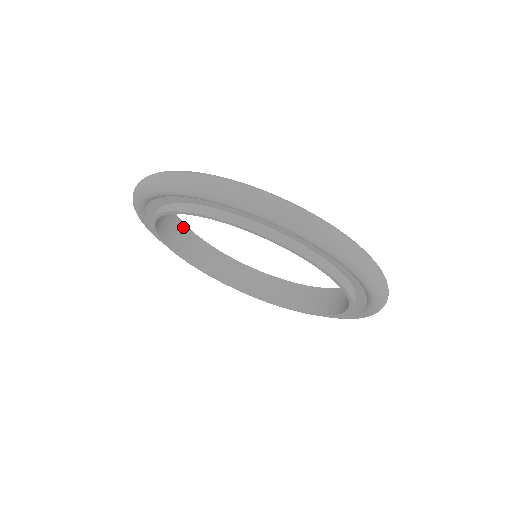
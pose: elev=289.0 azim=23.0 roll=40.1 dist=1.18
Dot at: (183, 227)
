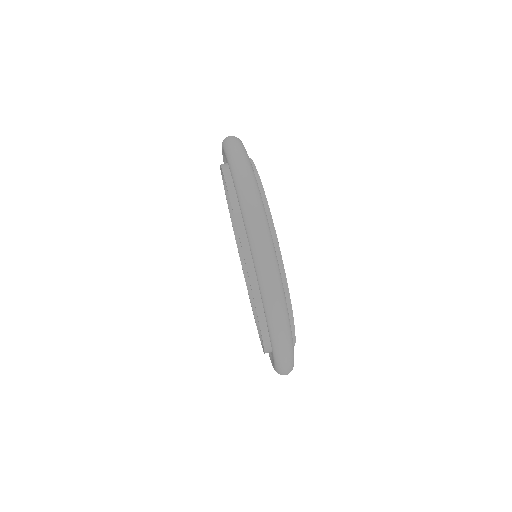
Dot at: occluded
